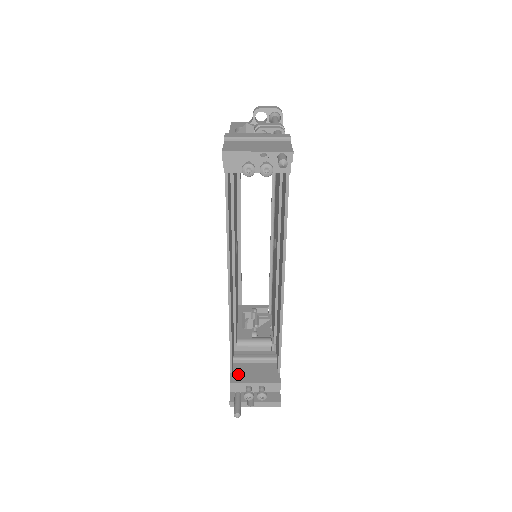
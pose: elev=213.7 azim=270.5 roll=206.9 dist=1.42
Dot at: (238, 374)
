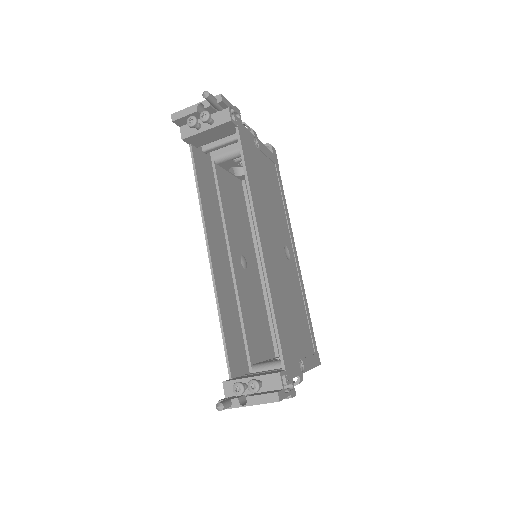
Dot at: (237, 378)
